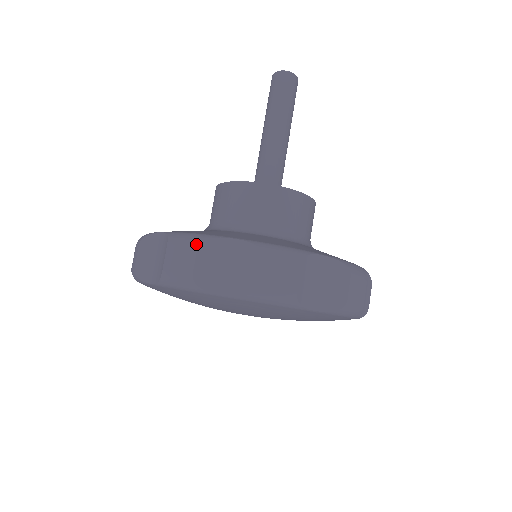
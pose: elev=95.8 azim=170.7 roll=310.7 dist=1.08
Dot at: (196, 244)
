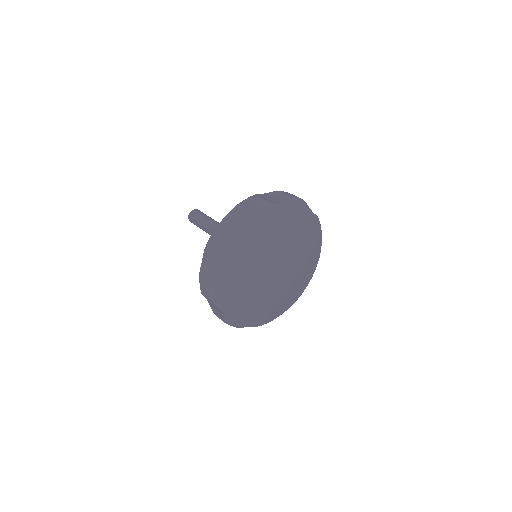
Dot at: (215, 230)
